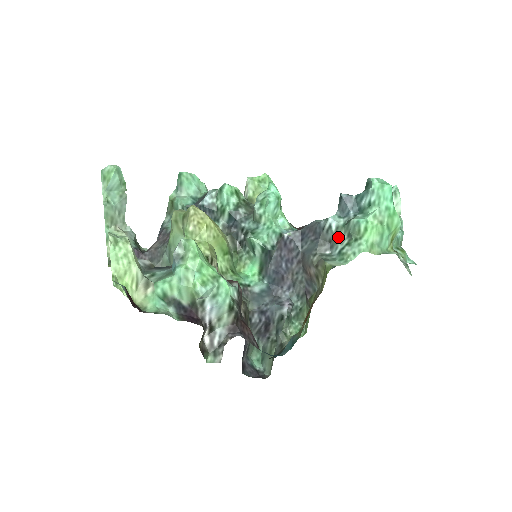
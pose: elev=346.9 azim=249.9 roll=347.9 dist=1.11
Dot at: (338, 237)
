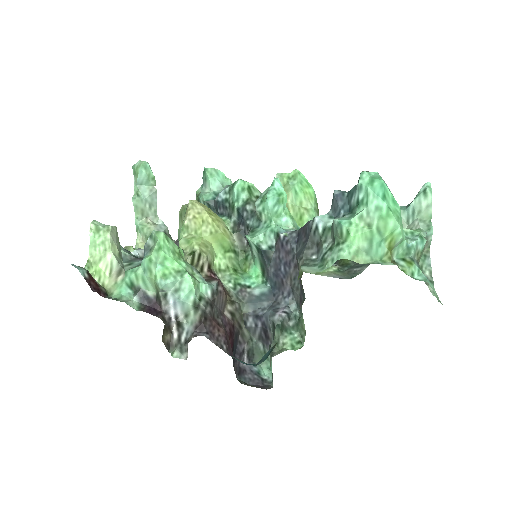
Dot at: (324, 240)
